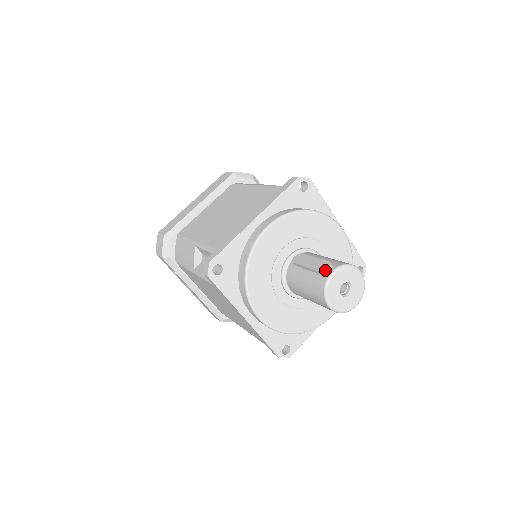
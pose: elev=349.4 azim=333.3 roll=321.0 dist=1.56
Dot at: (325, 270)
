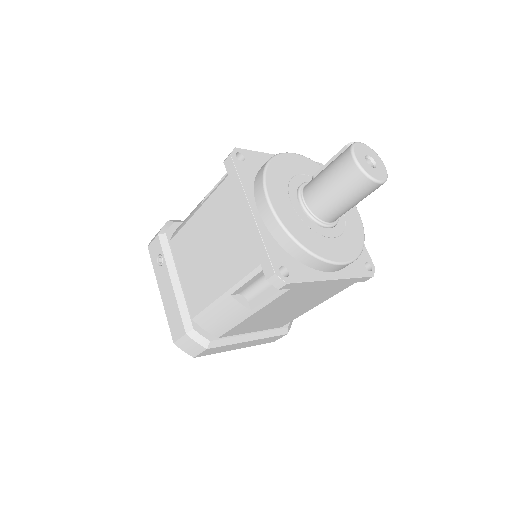
Dot at: (352, 142)
